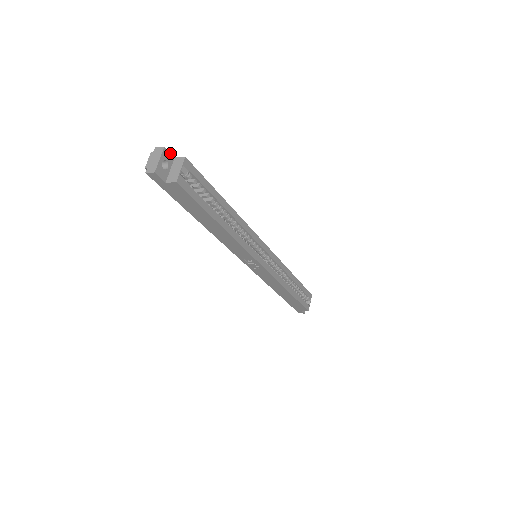
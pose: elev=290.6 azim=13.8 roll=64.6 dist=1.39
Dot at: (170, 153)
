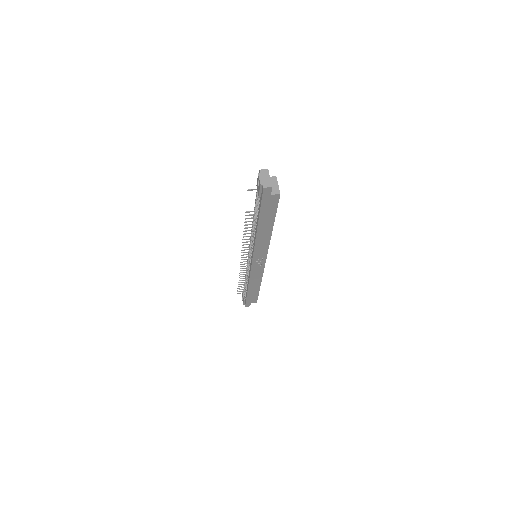
Dot at: occluded
